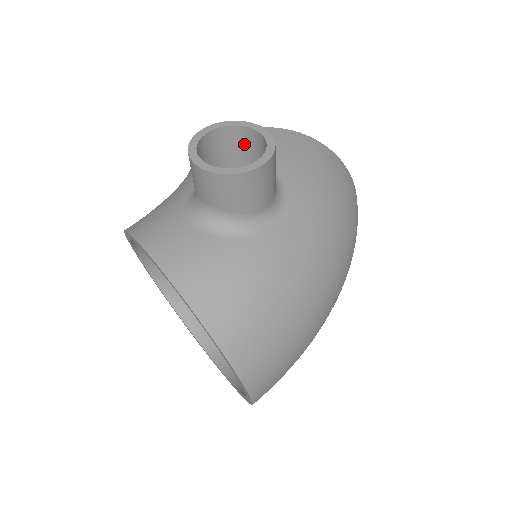
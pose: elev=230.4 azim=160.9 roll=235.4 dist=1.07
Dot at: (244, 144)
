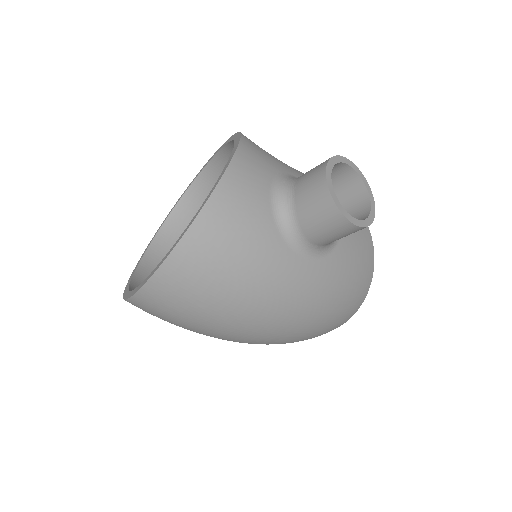
Dot at: (354, 204)
